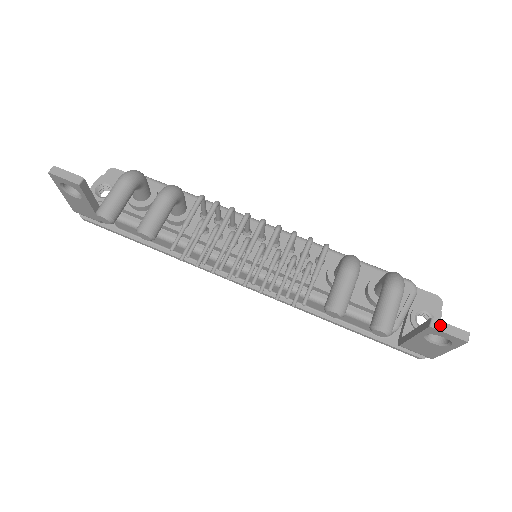
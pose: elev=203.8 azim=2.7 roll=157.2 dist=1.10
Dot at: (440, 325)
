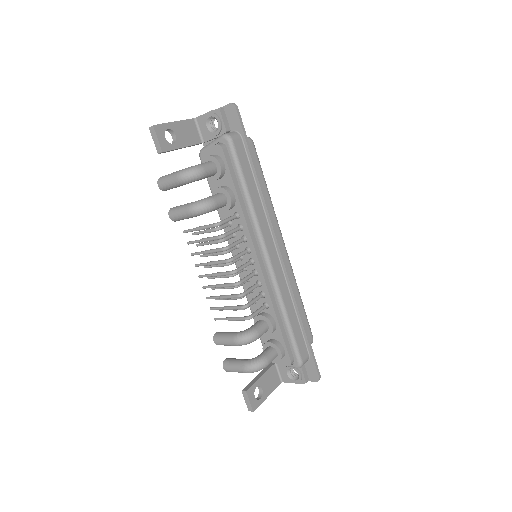
Dot at: (246, 396)
